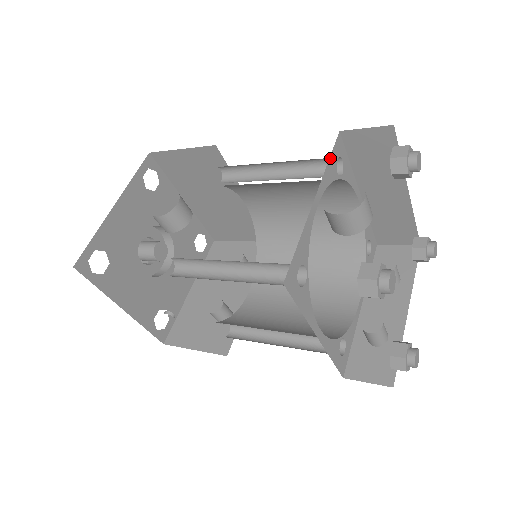
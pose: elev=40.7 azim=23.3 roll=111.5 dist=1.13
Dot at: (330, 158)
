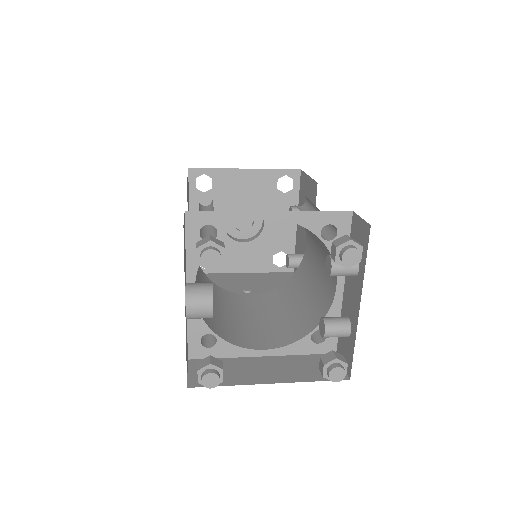
Dot at: (187, 244)
